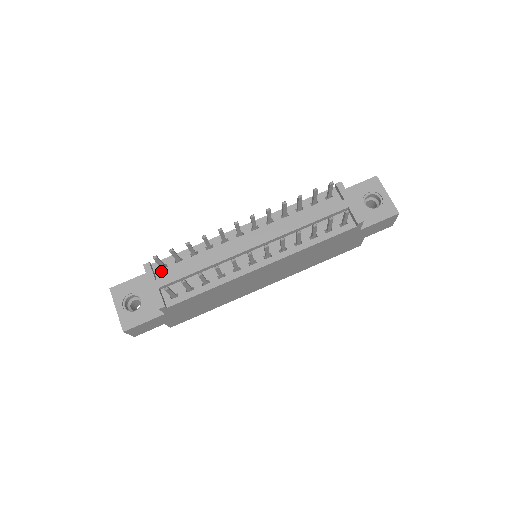
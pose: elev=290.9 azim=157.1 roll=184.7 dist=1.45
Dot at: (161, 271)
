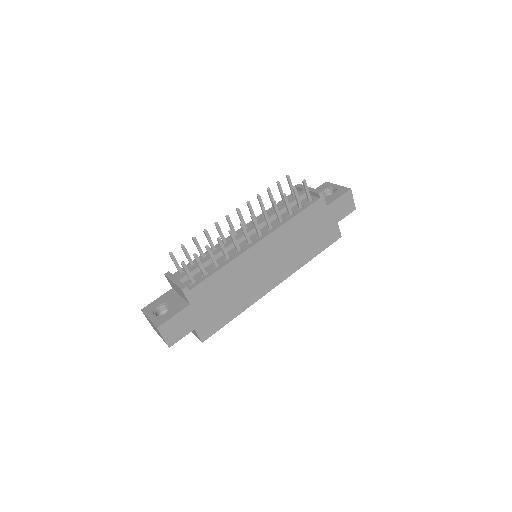
Dot at: occluded
